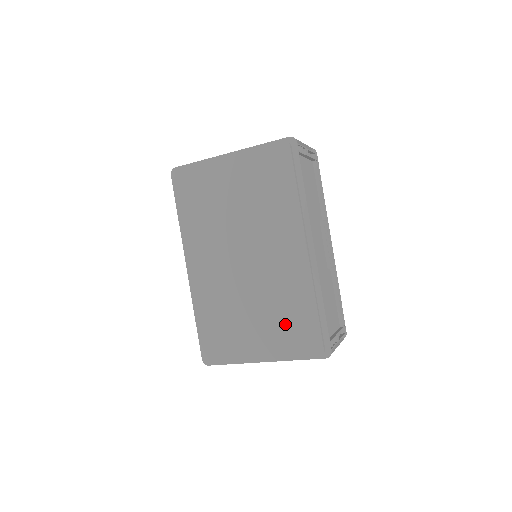
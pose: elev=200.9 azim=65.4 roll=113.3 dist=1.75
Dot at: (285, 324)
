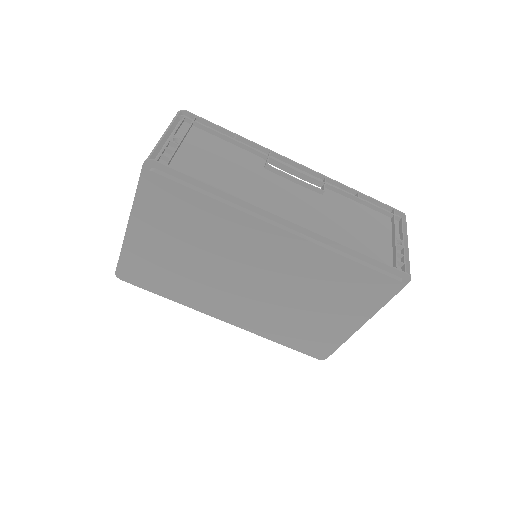
Dot at: (343, 293)
